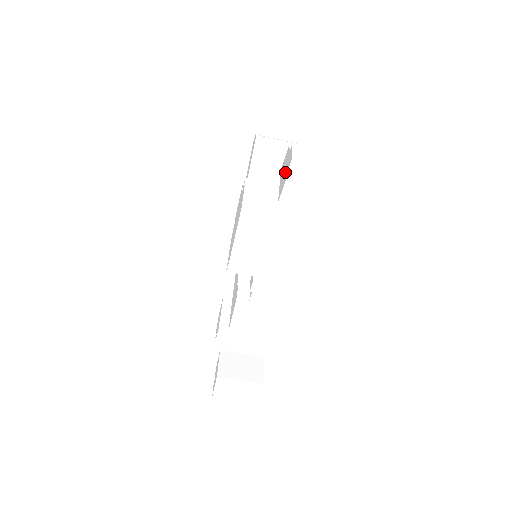
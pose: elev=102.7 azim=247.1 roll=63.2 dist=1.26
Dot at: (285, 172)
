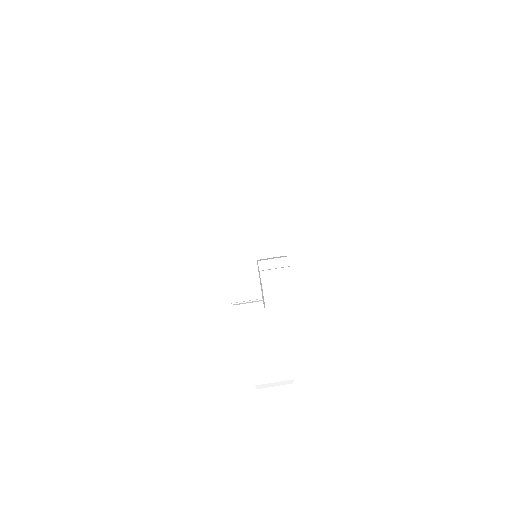
Dot at: (262, 294)
